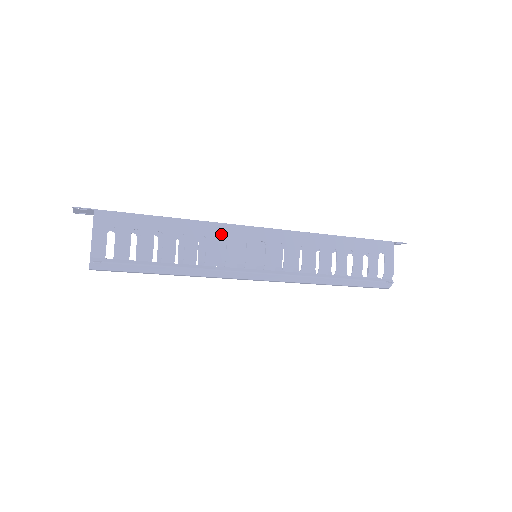
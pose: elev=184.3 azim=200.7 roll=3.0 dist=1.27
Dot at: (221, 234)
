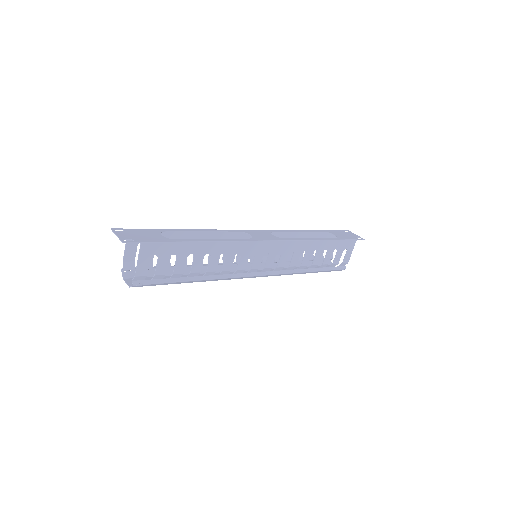
Dot at: (238, 250)
